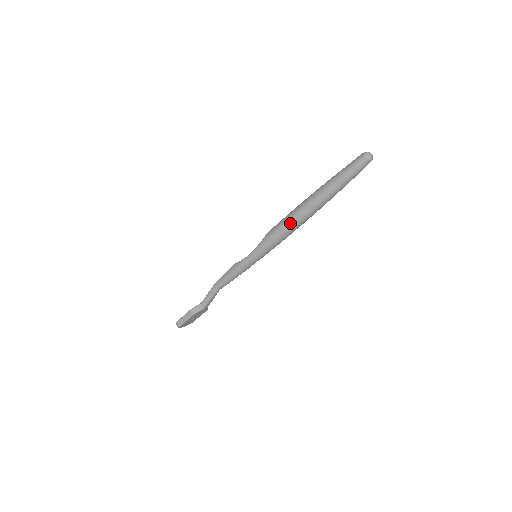
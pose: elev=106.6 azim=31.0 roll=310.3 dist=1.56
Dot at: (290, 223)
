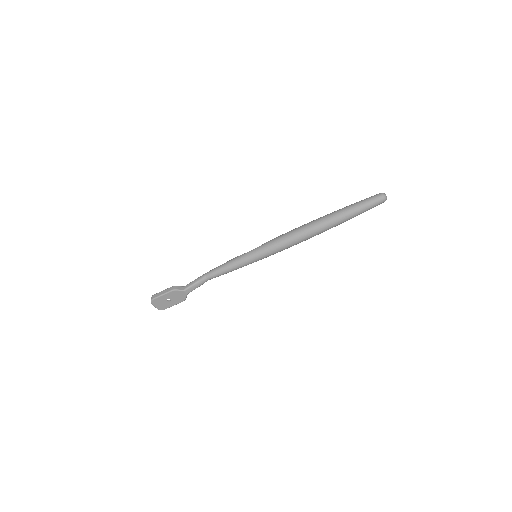
Dot at: (299, 230)
